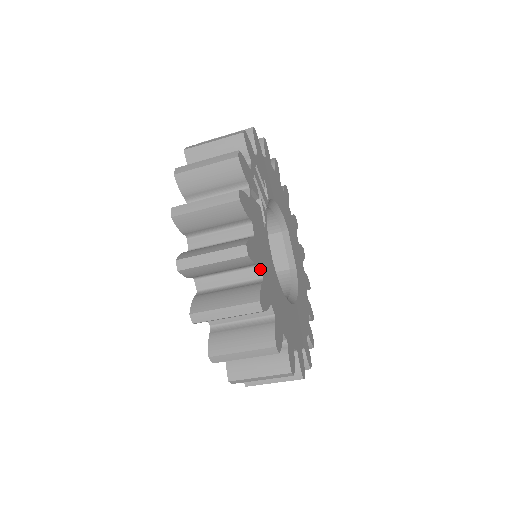
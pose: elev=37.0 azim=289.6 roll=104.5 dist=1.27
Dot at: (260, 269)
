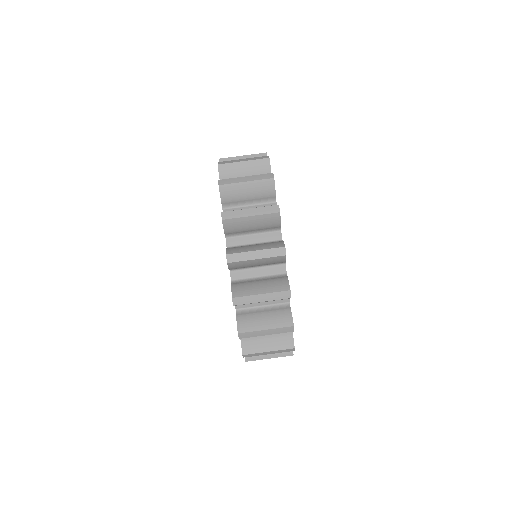
Dot at: occluded
